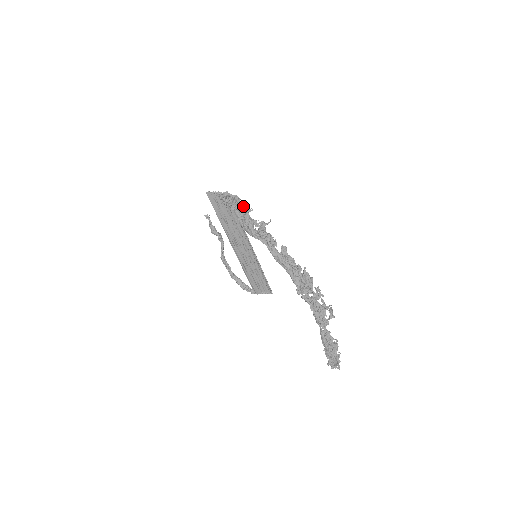
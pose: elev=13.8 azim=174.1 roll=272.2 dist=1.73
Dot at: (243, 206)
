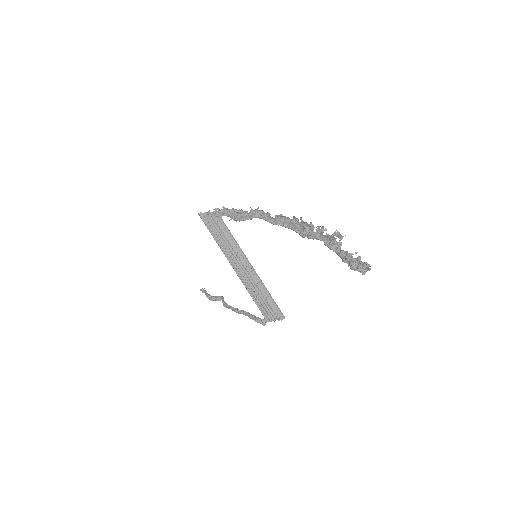
Dot at: (233, 208)
